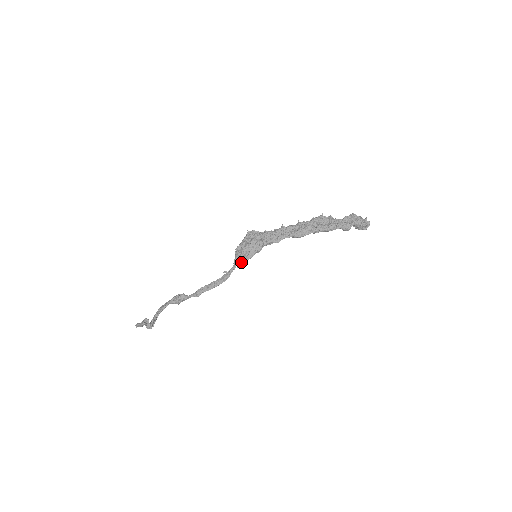
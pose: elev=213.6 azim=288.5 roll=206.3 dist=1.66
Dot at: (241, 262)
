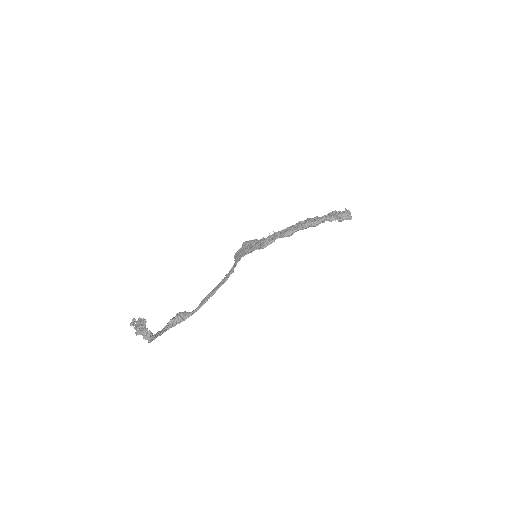
Dot at: (242, 256)
